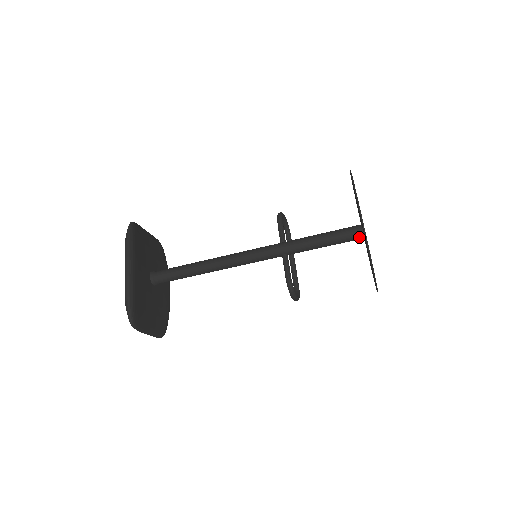
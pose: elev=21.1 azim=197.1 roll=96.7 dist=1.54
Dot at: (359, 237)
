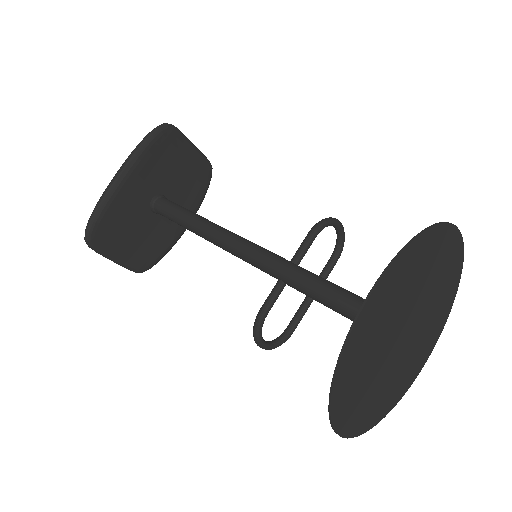
Dot at: occluded
